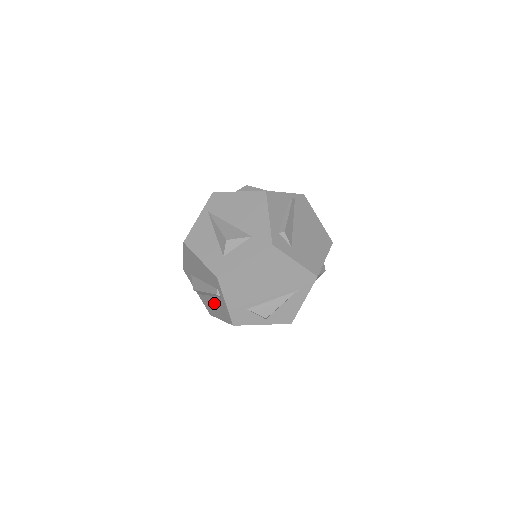
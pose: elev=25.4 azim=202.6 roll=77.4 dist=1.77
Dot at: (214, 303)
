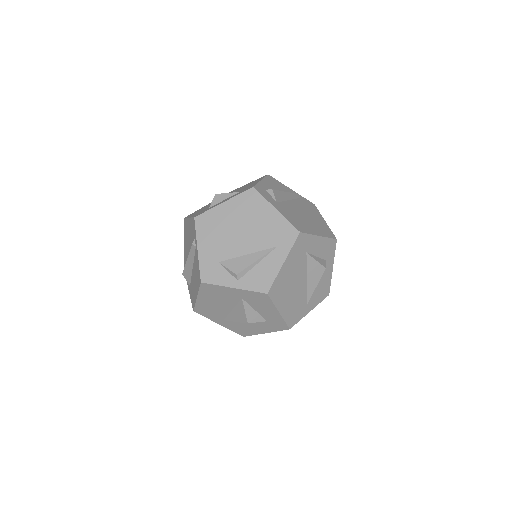
Dot at: (194, 275)
